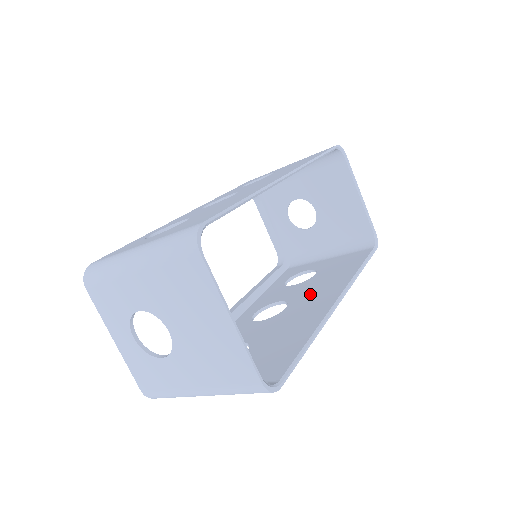
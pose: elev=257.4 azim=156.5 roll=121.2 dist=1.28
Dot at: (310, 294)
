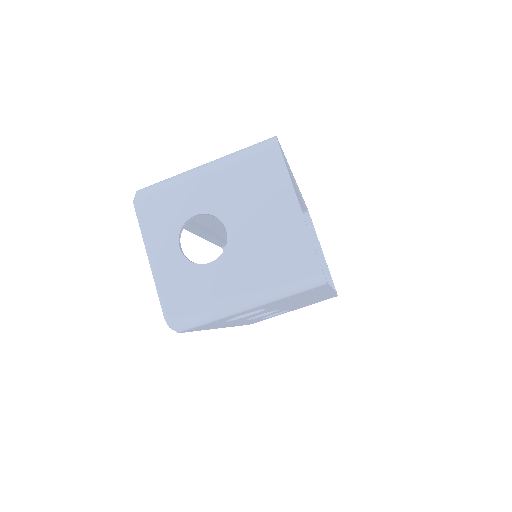
Dot at: occluded
